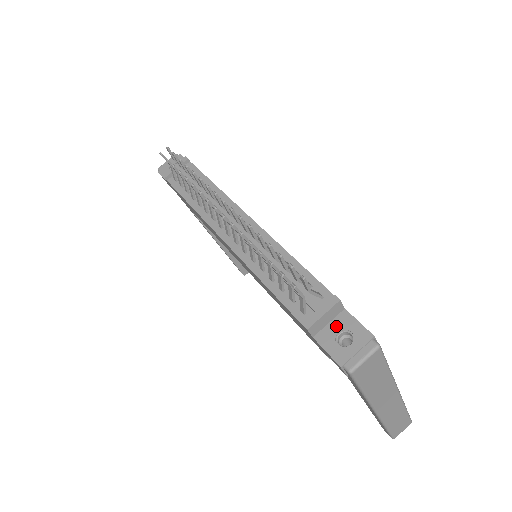
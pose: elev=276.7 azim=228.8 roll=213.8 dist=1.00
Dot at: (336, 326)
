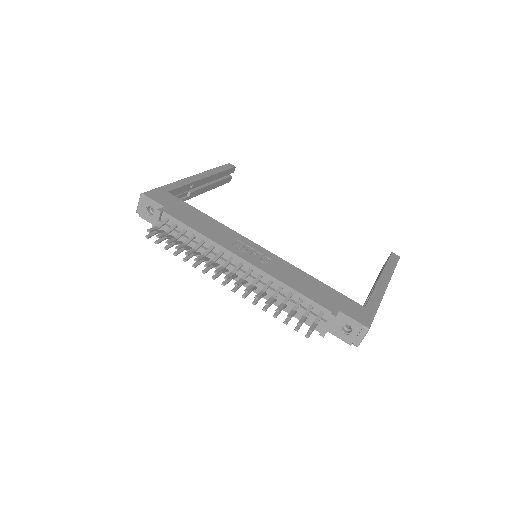
Dot at: (338, 323)
